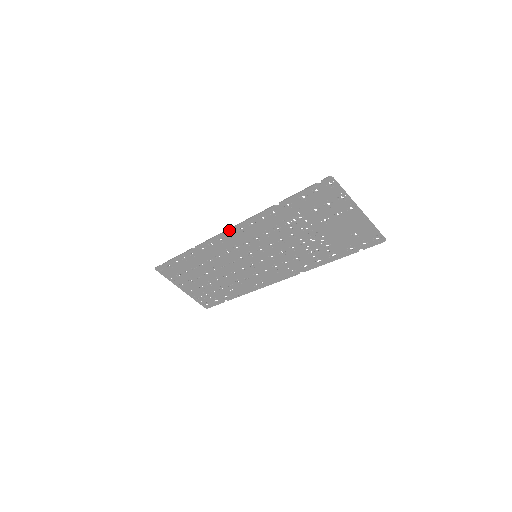
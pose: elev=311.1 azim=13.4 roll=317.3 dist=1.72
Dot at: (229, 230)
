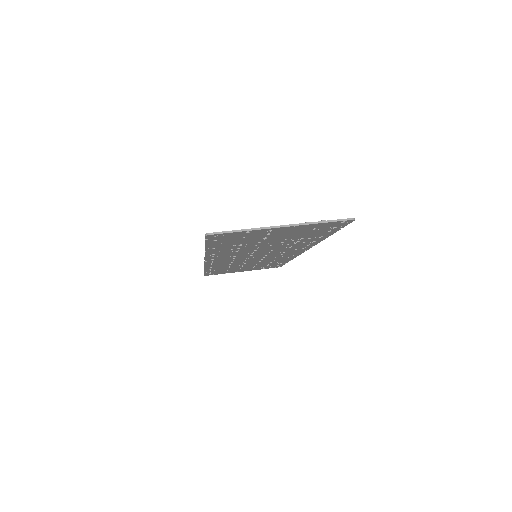
Dot at: (206, 262)
